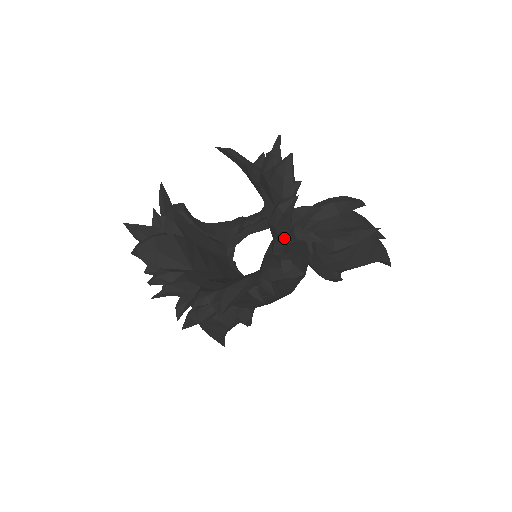
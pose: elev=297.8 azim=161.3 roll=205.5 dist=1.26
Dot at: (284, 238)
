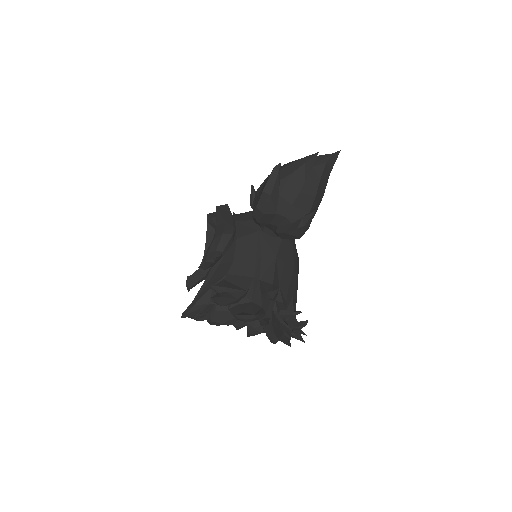
Dot at: (282, 326)
